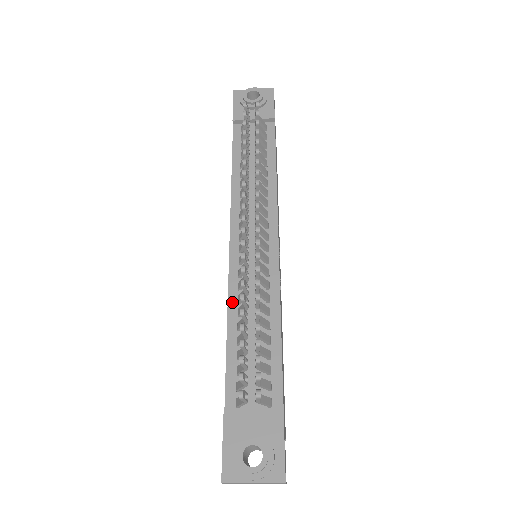
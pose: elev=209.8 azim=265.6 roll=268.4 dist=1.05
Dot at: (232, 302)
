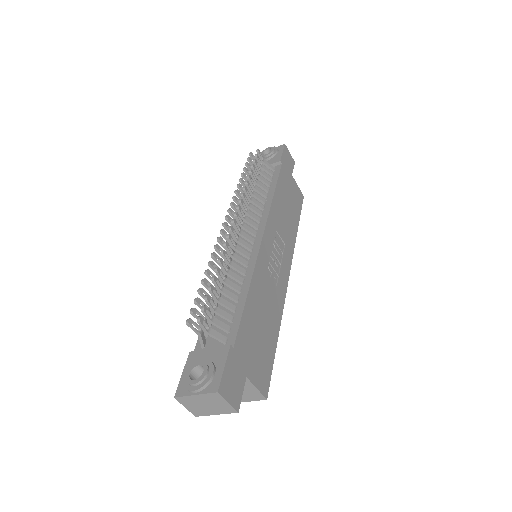
Dot at: occluded
